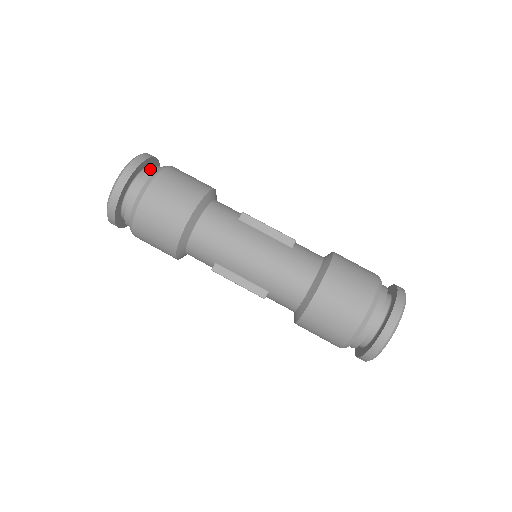
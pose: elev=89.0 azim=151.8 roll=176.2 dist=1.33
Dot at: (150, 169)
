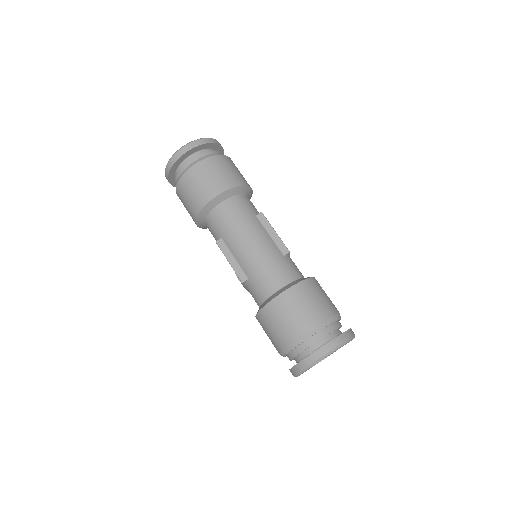
Dot at: (214, 151)
